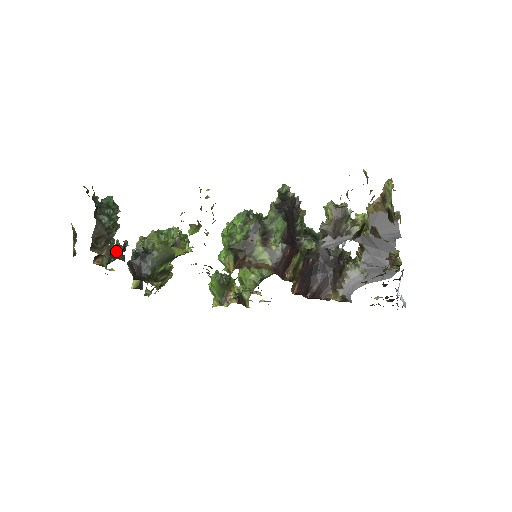
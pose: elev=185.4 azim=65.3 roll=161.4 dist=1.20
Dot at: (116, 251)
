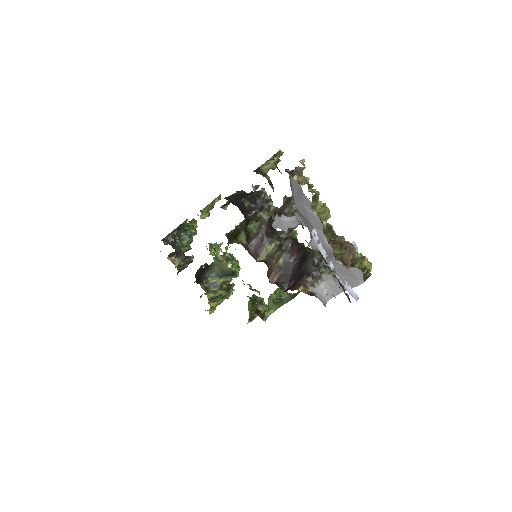
Dot at: (176, 245)
